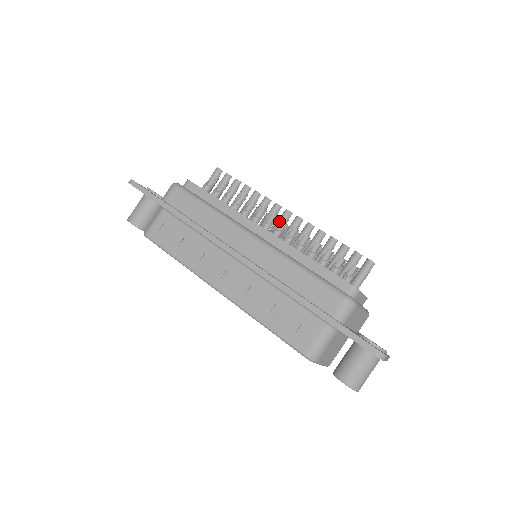
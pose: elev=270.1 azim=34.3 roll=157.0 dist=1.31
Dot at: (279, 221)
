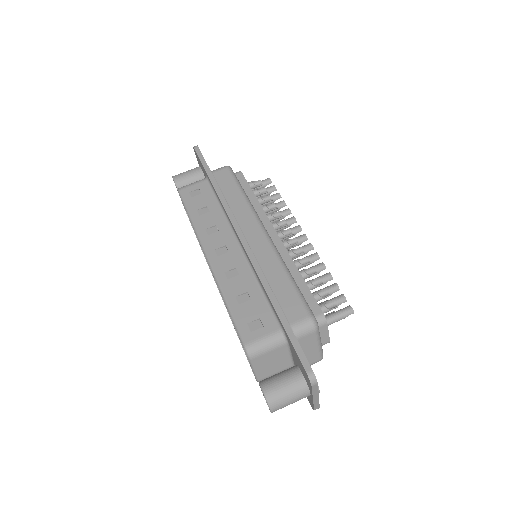
Dot at: occluded
